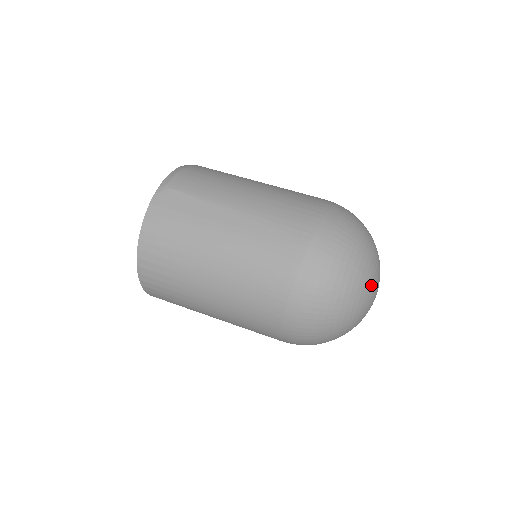
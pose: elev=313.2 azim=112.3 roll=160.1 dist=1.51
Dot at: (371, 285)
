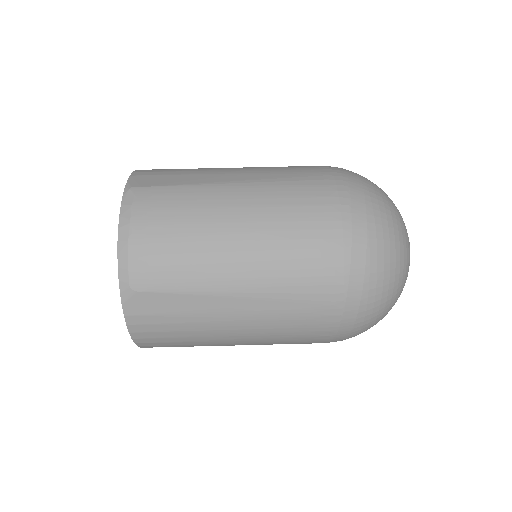
Dot at: occluded
